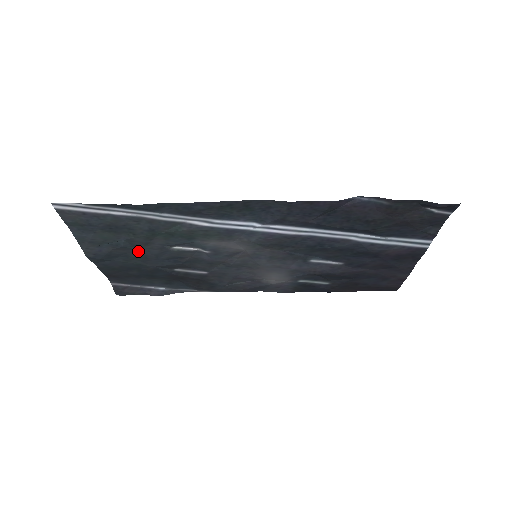
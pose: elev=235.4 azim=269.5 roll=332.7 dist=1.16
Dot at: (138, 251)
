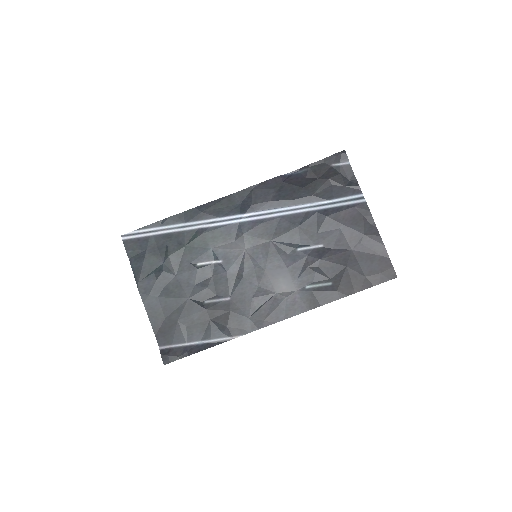
Dot at: (174, 278)
